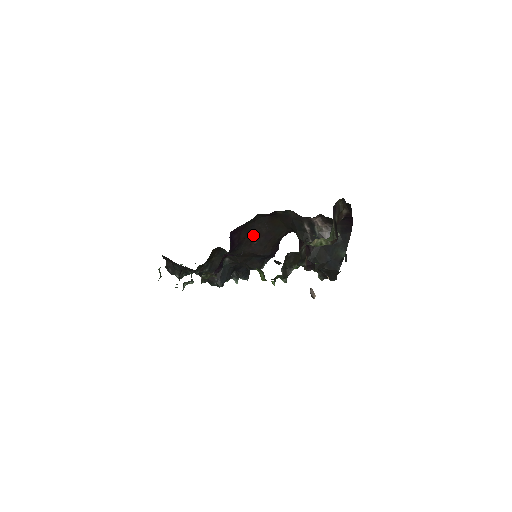
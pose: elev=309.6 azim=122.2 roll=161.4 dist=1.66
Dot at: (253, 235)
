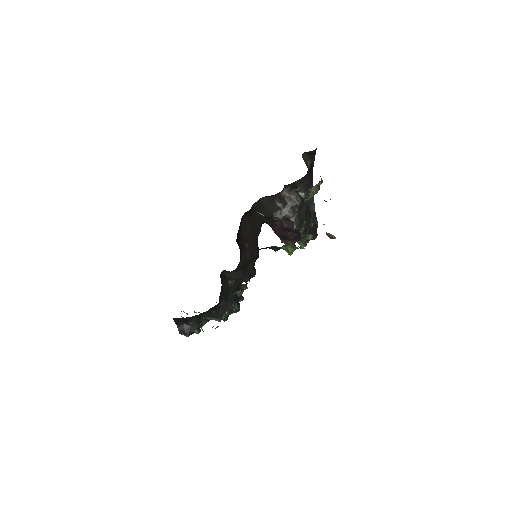
Dot at: (244, 240)
